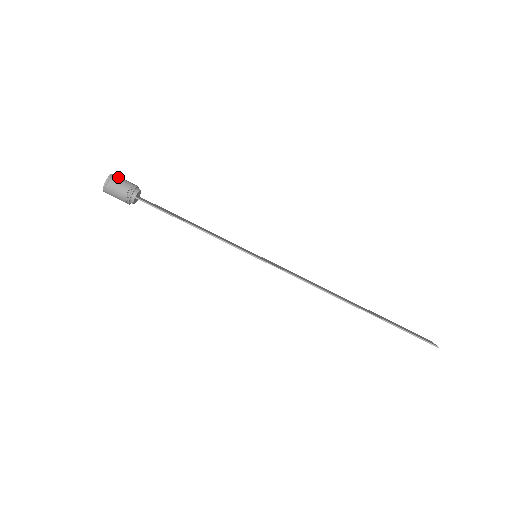
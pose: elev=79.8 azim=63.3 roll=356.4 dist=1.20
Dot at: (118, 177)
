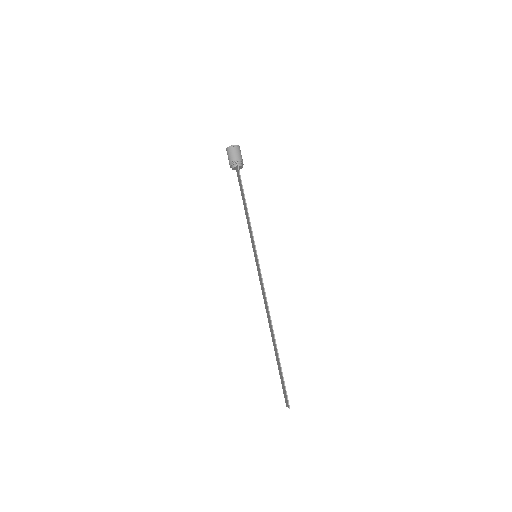
Dot at: occluded
